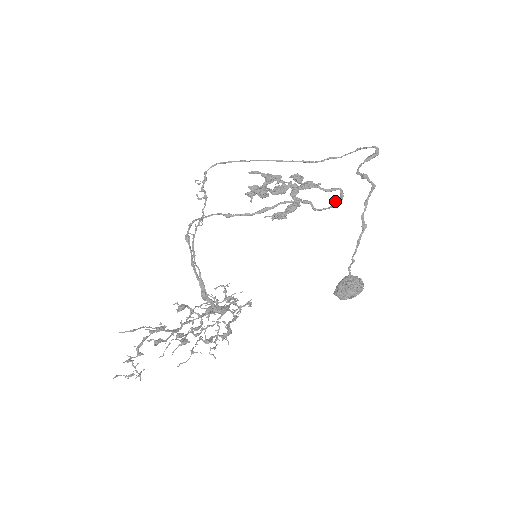
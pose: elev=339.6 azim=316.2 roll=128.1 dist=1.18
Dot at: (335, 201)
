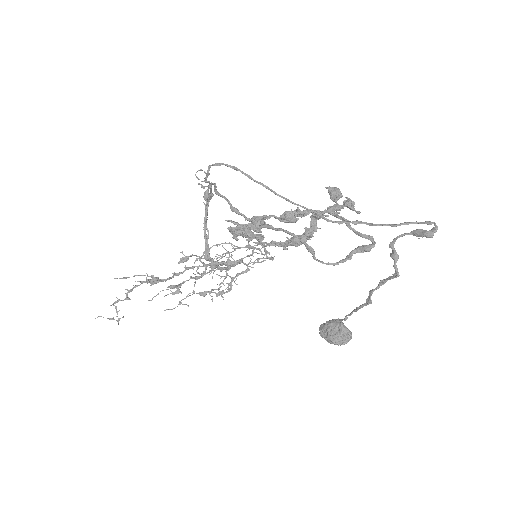
Dot at: (359, 249)
